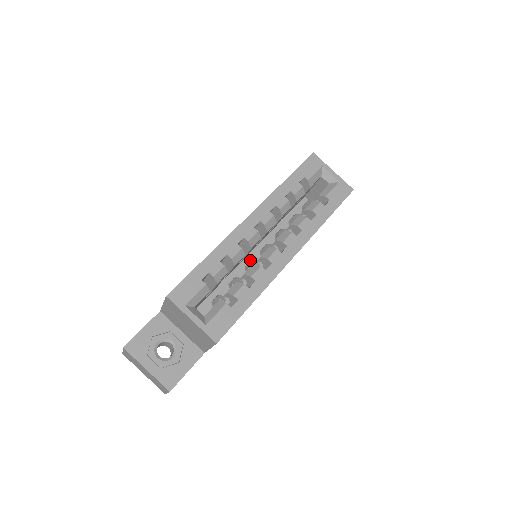
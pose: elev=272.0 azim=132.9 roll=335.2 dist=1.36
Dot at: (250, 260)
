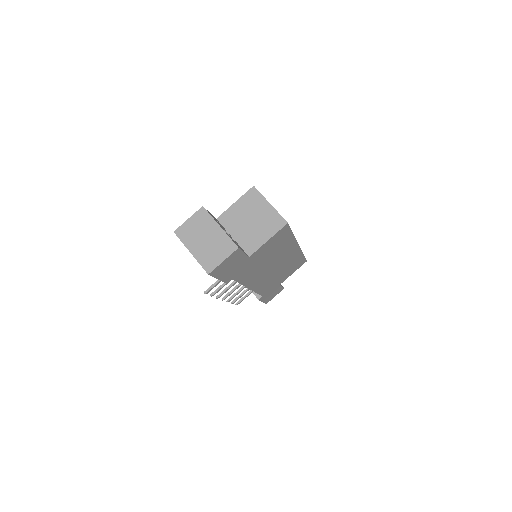
Dot at: occluded
